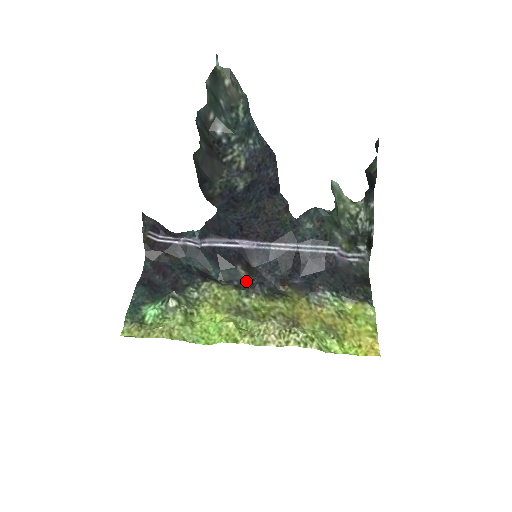
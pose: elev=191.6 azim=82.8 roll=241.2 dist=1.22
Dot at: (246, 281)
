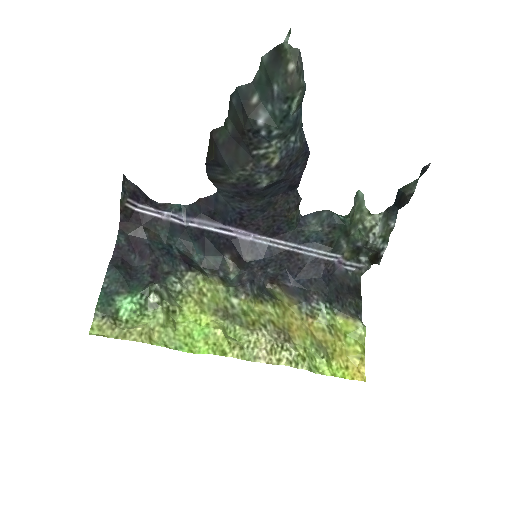
Dot at: (233, 273)
